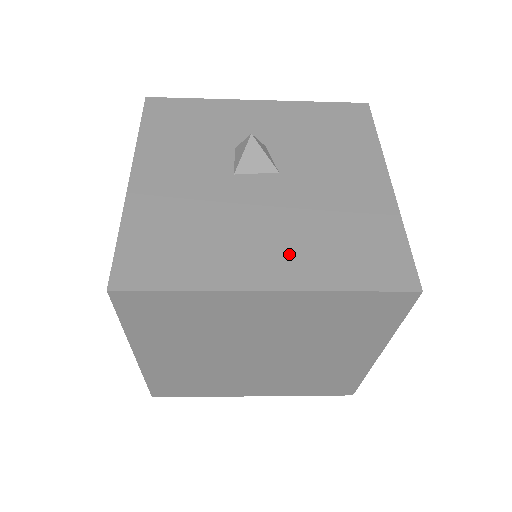
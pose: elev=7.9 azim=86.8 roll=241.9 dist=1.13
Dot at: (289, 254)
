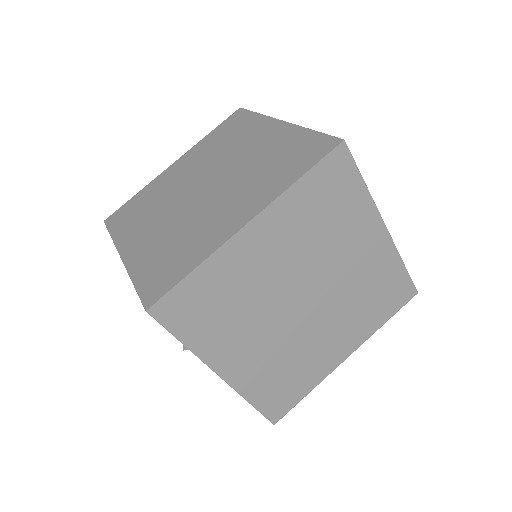
Dot at: occluded
